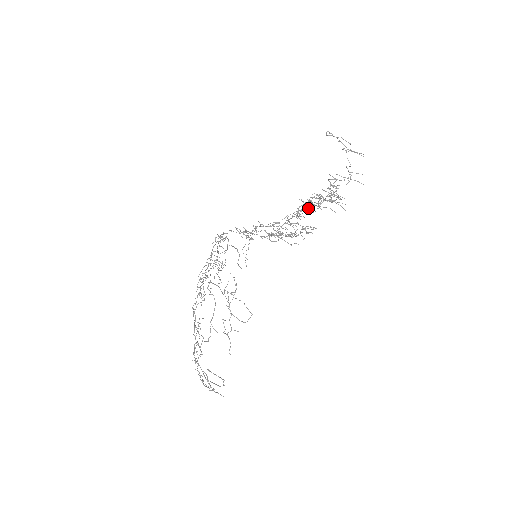
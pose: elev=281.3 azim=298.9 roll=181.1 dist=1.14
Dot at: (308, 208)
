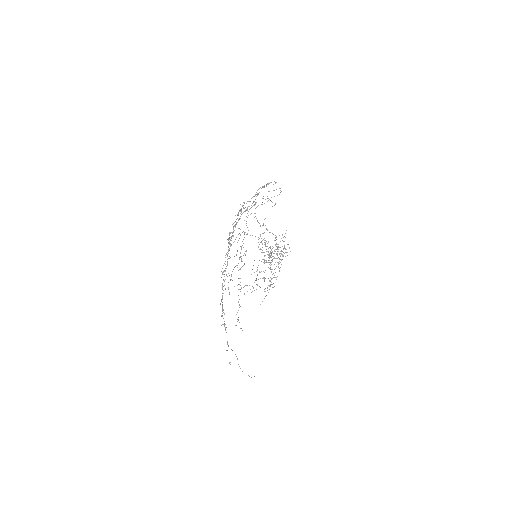
Dot at: occluded
